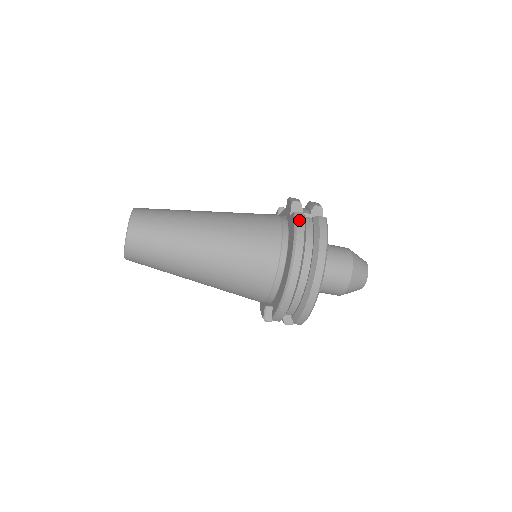
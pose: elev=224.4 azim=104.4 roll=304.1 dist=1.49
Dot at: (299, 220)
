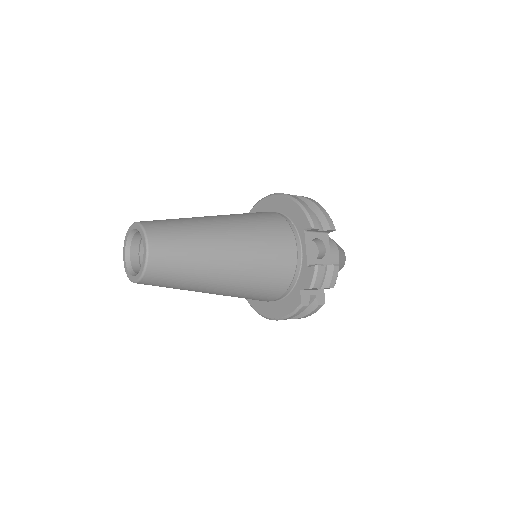
Dot at: (298, 312)
